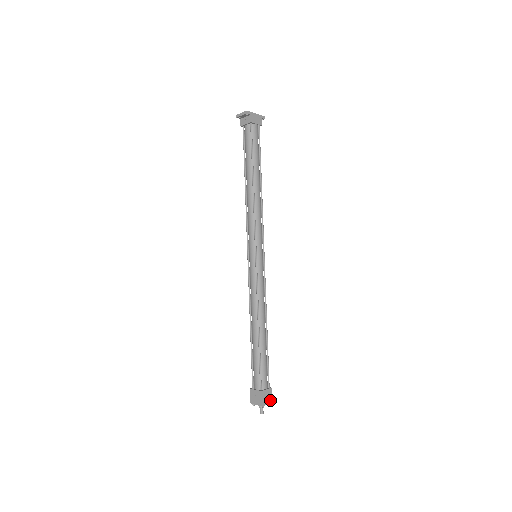
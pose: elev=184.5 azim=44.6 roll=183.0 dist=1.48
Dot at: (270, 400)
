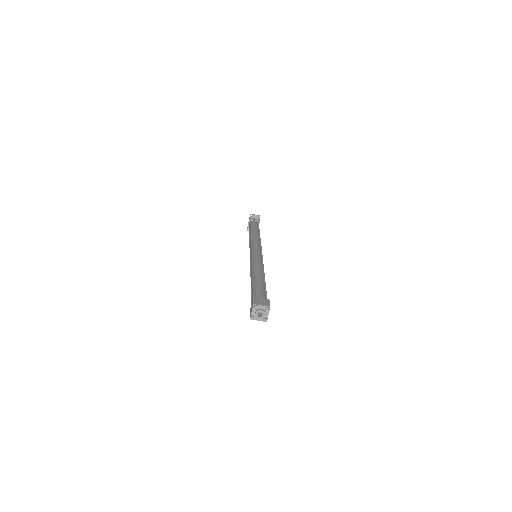
Dot at: (267, 317)
